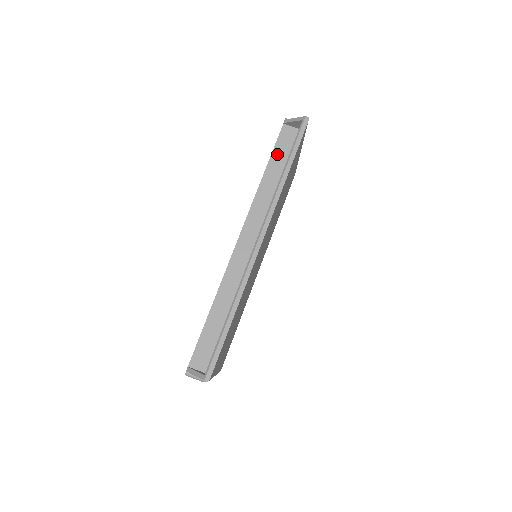
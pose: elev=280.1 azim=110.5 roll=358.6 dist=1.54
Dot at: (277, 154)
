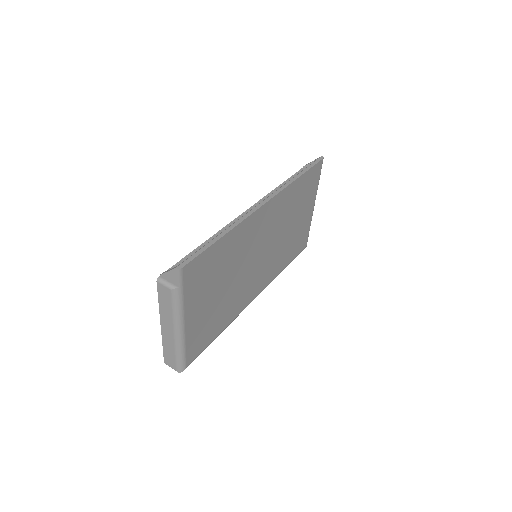
Dot at: occluded
